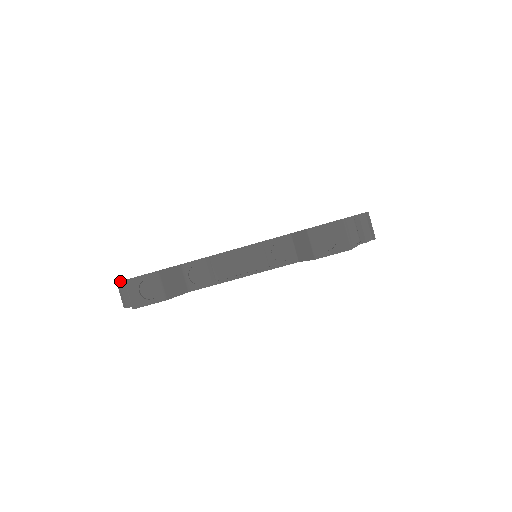
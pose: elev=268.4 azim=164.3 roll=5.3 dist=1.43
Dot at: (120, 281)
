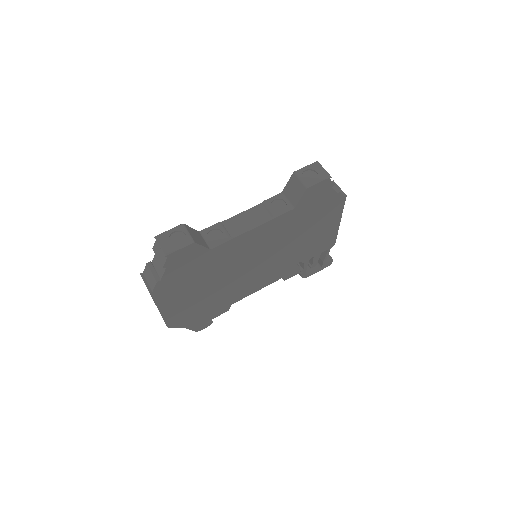
Dot at: occluded
